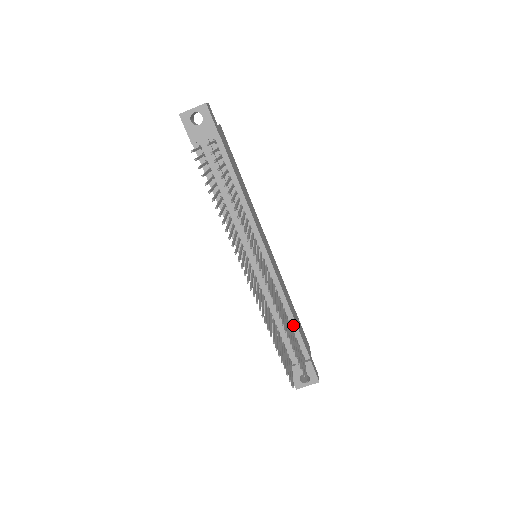
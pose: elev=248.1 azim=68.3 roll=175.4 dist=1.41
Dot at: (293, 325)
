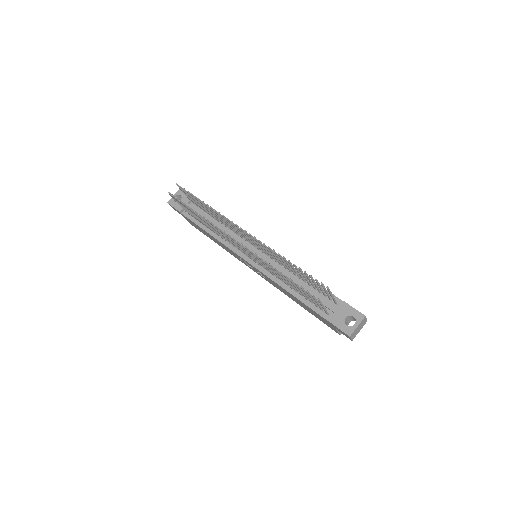
Dot at: occluded
